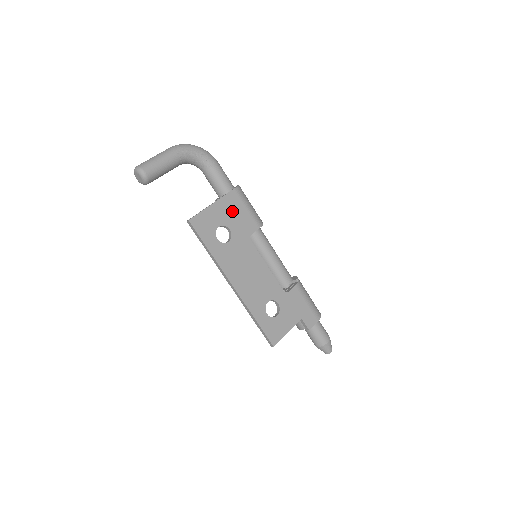
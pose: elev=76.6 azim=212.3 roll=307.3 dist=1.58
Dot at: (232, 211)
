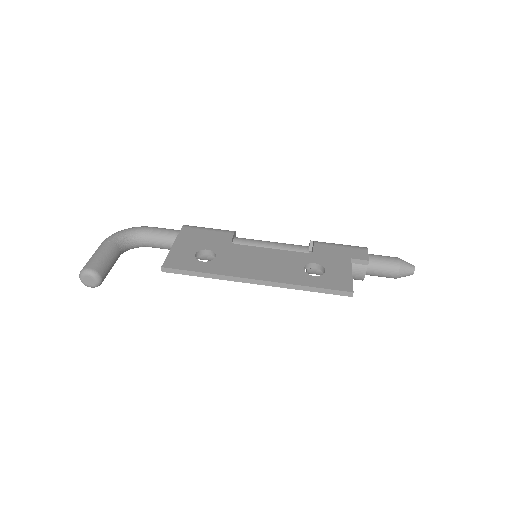
Dot at: (196, 239)
